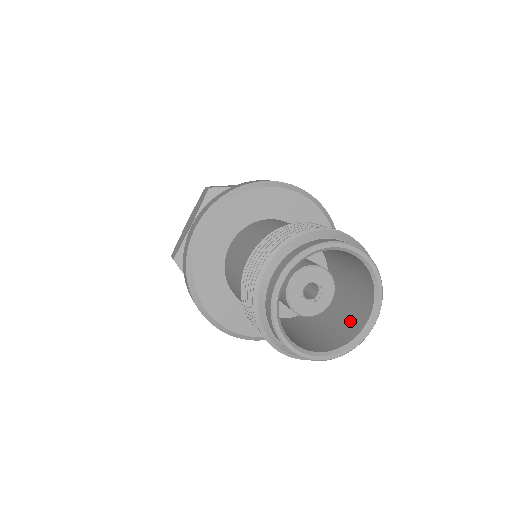
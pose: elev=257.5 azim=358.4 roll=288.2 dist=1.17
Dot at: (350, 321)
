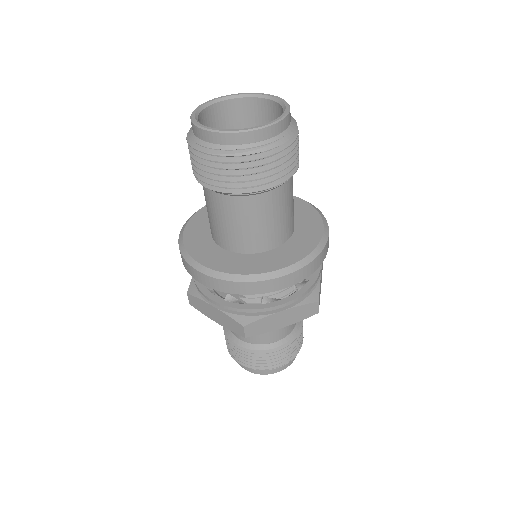
Dot at: occluded
